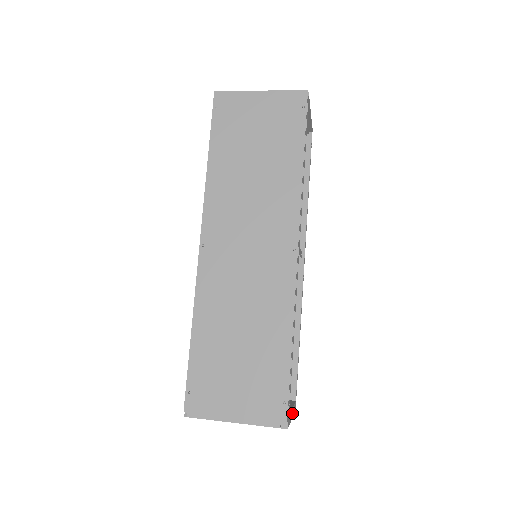
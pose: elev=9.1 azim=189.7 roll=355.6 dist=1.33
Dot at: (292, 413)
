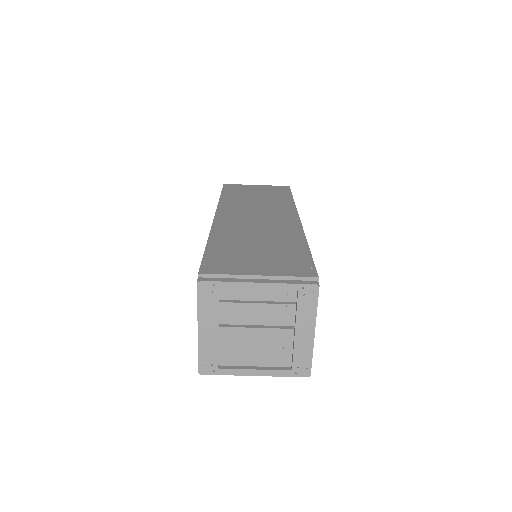
Dot at: (313, 331)
